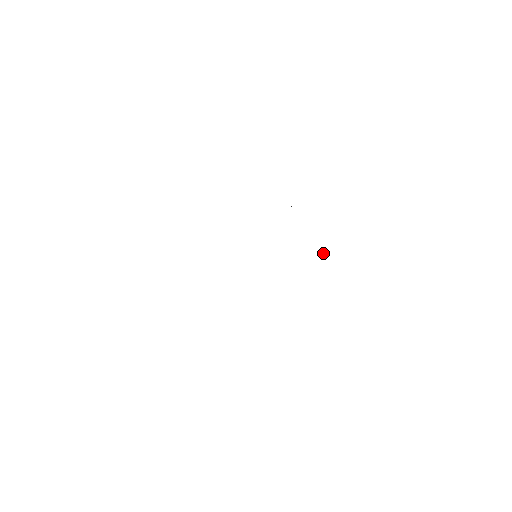
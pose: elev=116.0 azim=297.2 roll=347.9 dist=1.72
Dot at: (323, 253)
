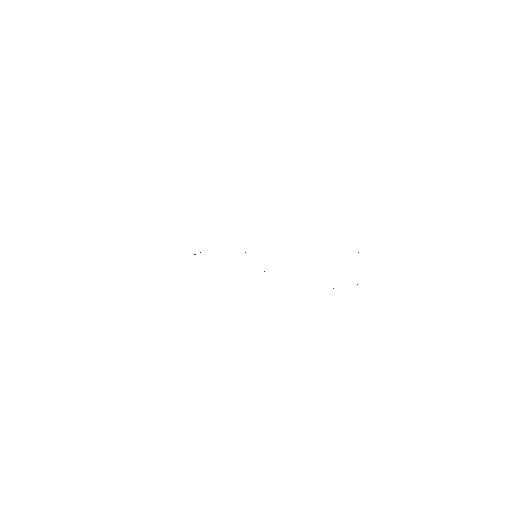
Dot at: occluded
